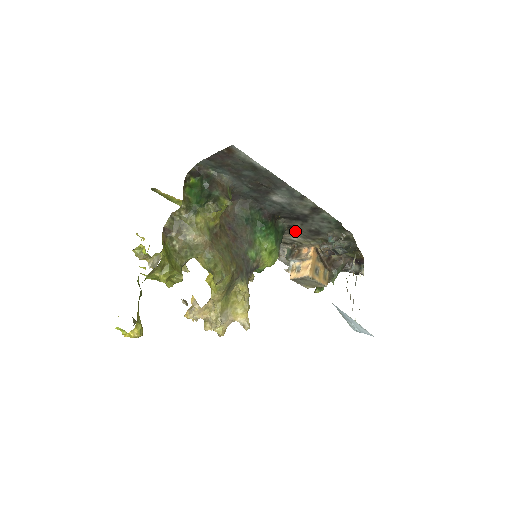
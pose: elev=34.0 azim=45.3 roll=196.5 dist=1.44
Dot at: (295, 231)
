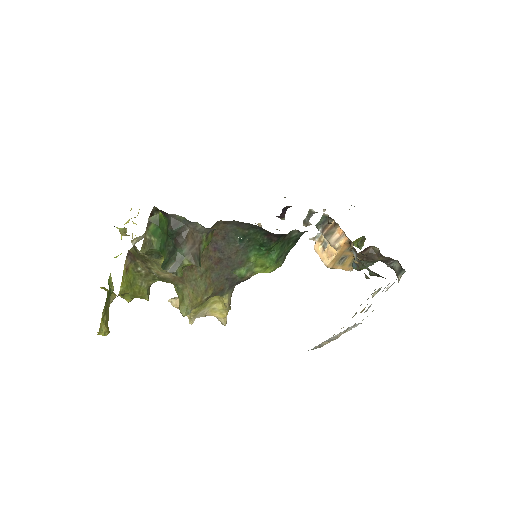
Dot at: occluded
